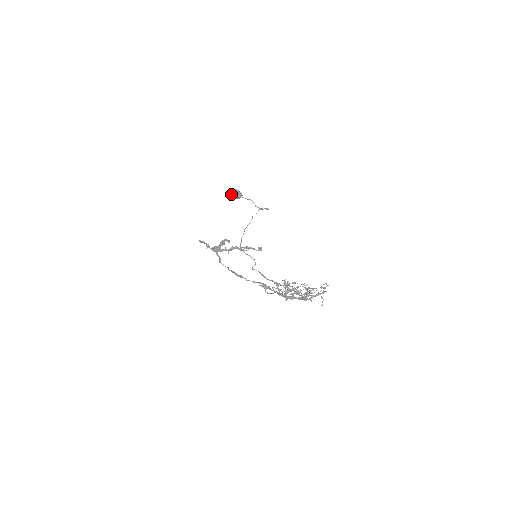
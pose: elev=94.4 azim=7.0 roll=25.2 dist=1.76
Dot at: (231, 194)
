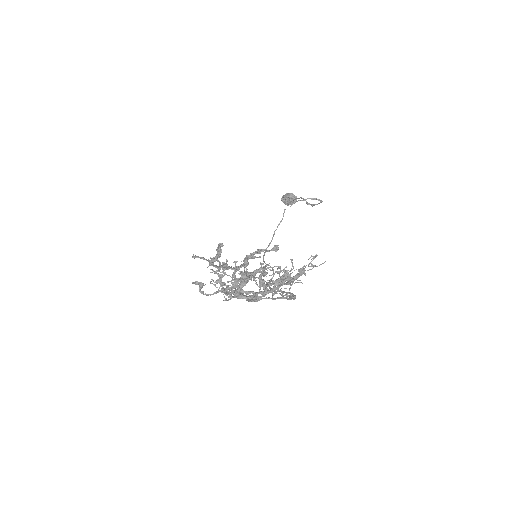
Dot at: (282, 201)
